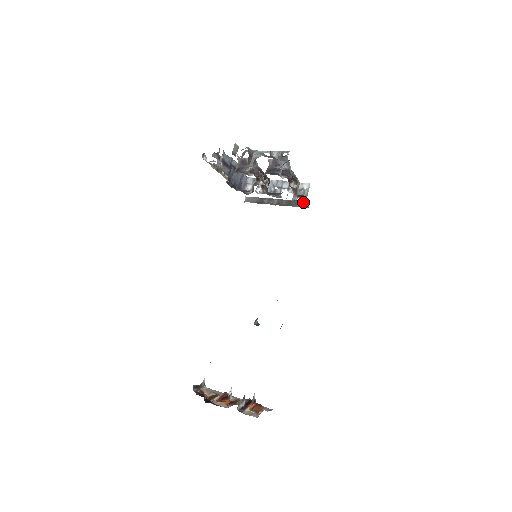
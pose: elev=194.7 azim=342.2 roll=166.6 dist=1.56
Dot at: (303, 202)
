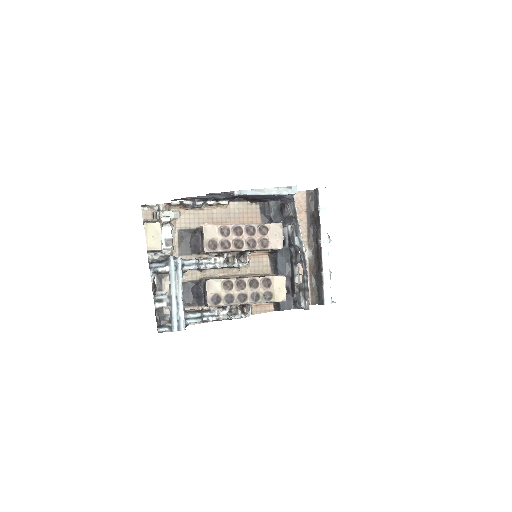
Dot at: (321, 293)
